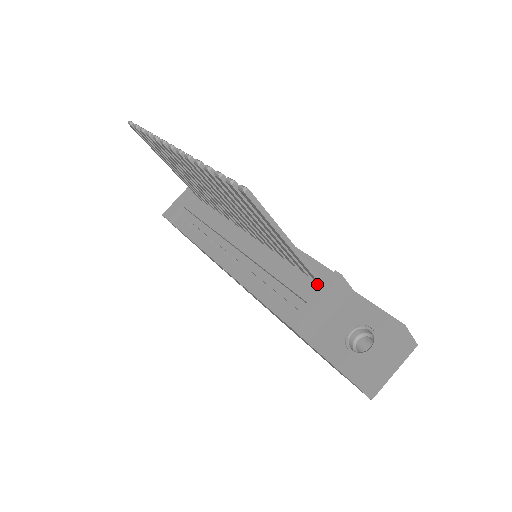
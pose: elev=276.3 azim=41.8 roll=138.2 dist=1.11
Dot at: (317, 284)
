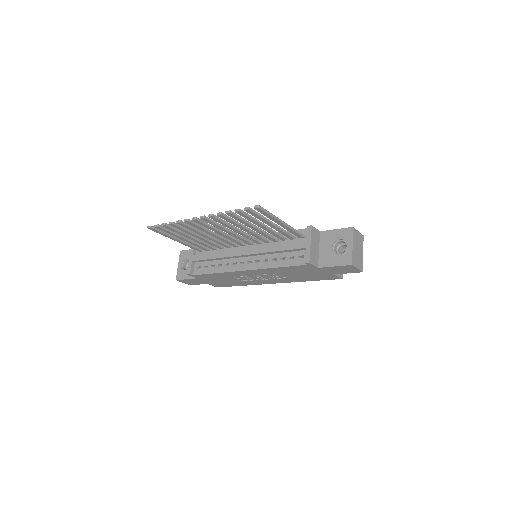
Dot at: (303, 239)
